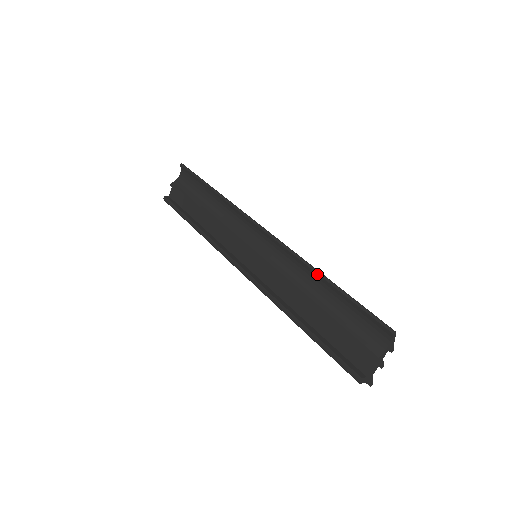
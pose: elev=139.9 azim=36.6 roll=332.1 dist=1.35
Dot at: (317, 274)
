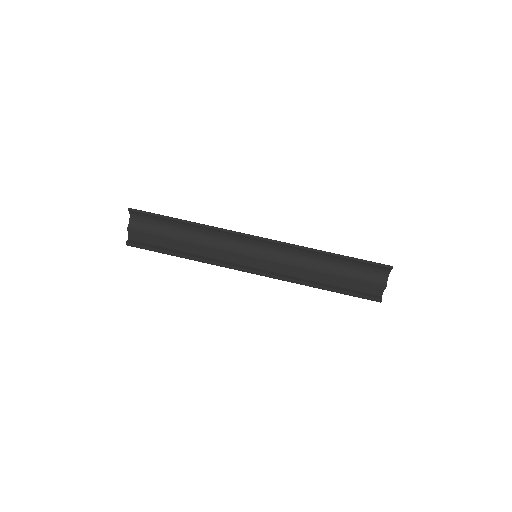
Dot at: (324, 254)
